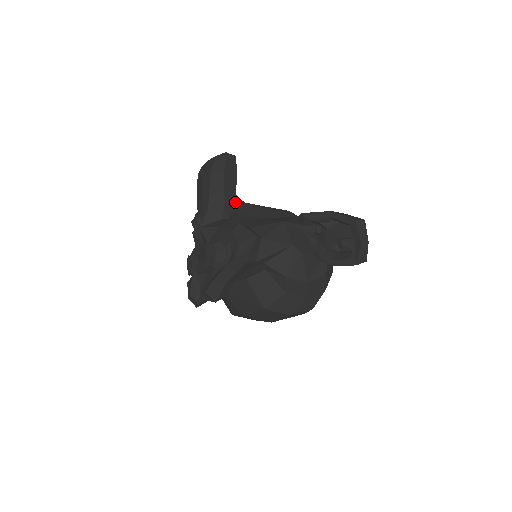
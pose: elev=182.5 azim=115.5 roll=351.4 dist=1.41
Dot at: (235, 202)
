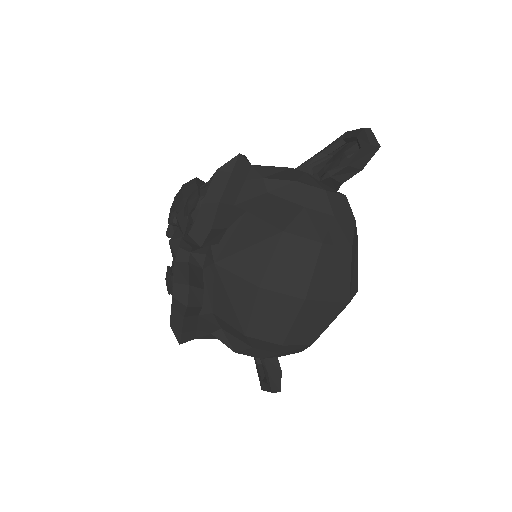
Dot at: occluded
